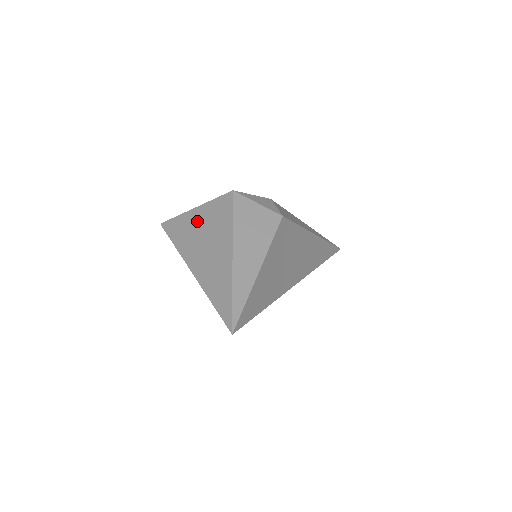
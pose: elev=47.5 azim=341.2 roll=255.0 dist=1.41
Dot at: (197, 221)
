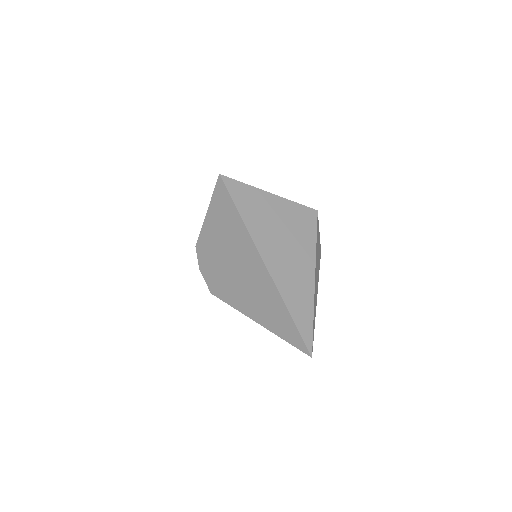
Dot at: (275, 211)
